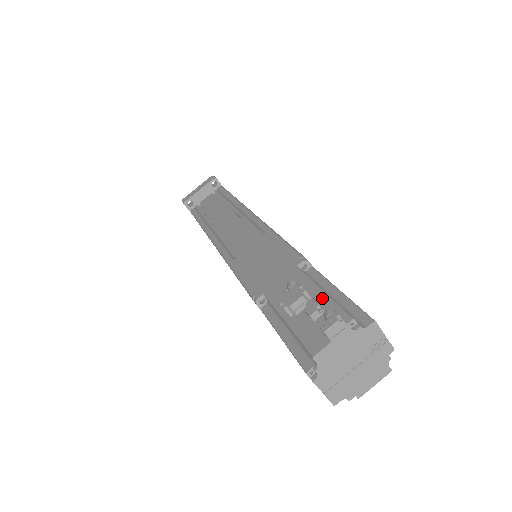
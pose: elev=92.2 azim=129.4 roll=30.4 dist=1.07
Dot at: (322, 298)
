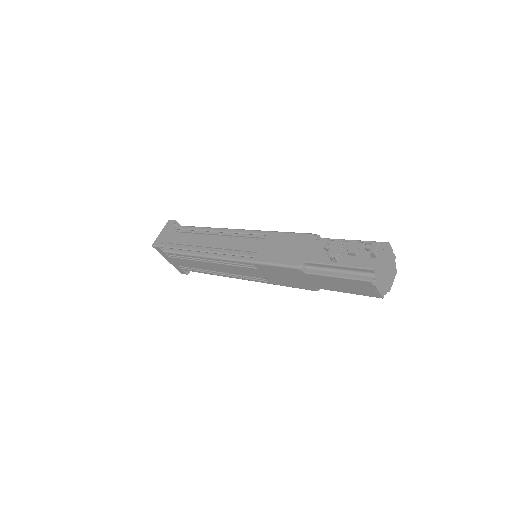
Dot at: (351, 245)
